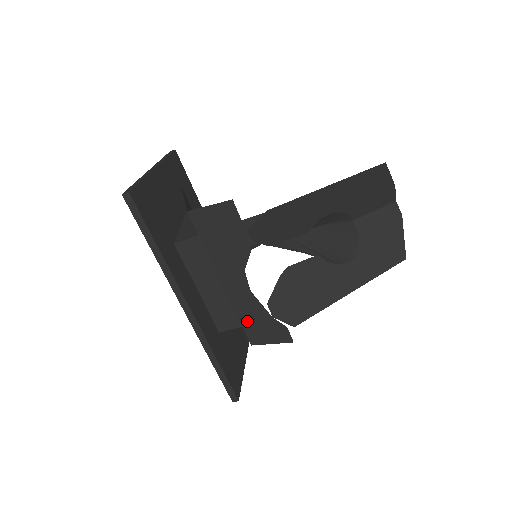
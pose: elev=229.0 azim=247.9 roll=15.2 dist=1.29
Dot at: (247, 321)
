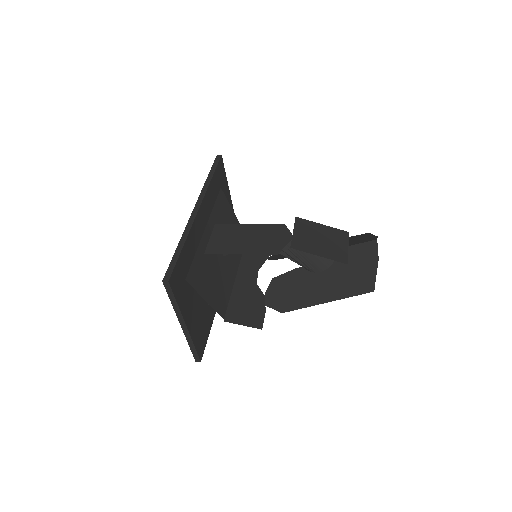
Dot at: occluded
